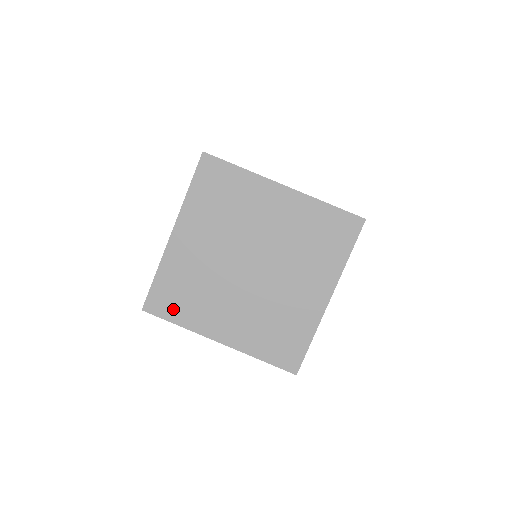
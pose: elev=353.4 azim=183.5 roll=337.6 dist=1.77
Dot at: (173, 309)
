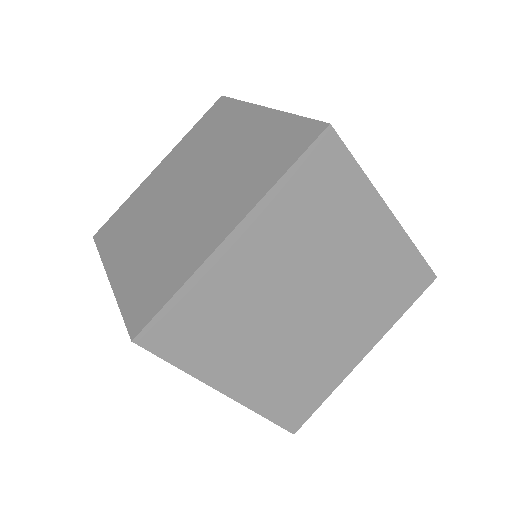
Dot at: (109, 237)
